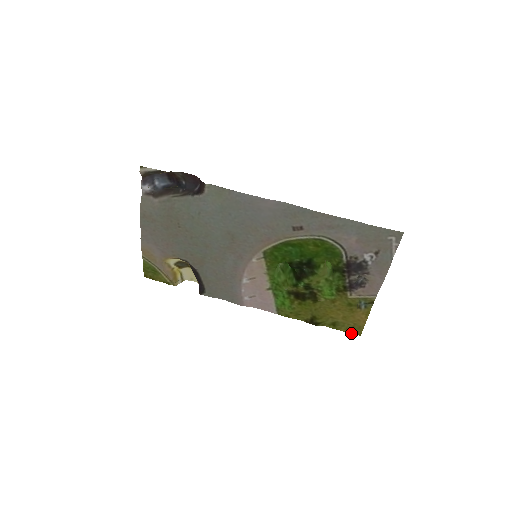
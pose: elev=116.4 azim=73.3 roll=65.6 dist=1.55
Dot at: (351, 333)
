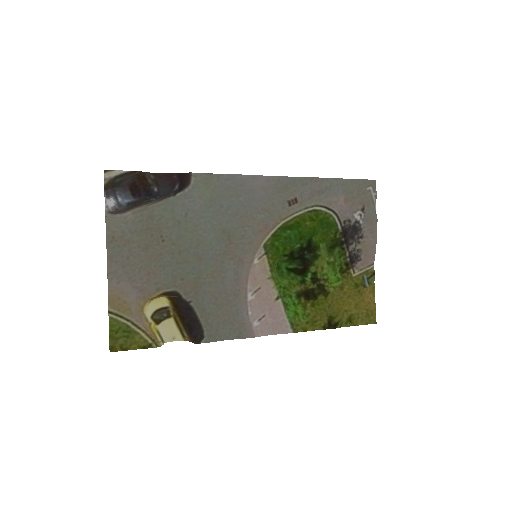
Dot at: occluded
